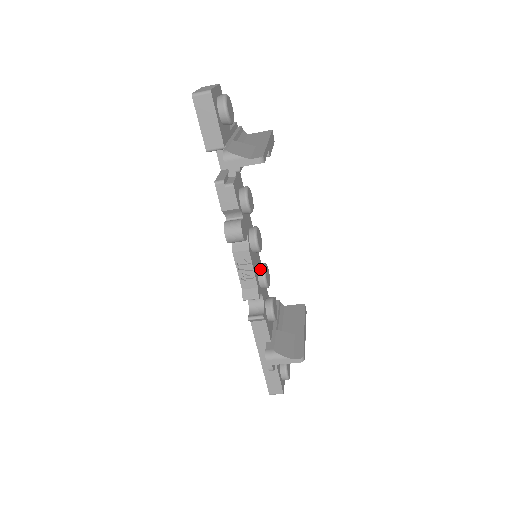
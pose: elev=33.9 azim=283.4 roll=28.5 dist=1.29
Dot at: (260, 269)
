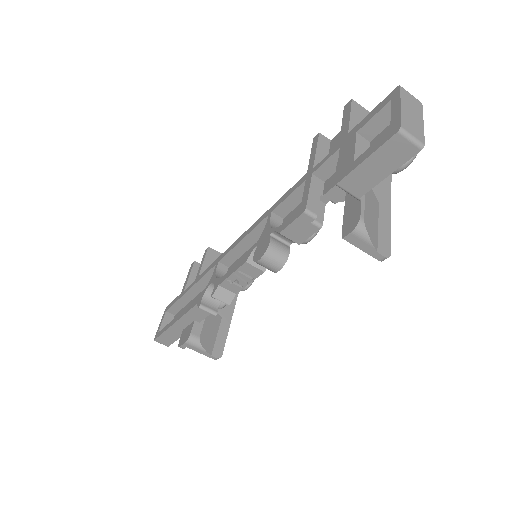
Dot at: occluded
